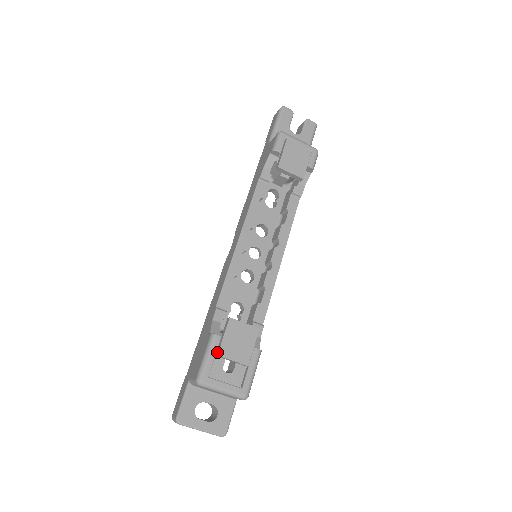
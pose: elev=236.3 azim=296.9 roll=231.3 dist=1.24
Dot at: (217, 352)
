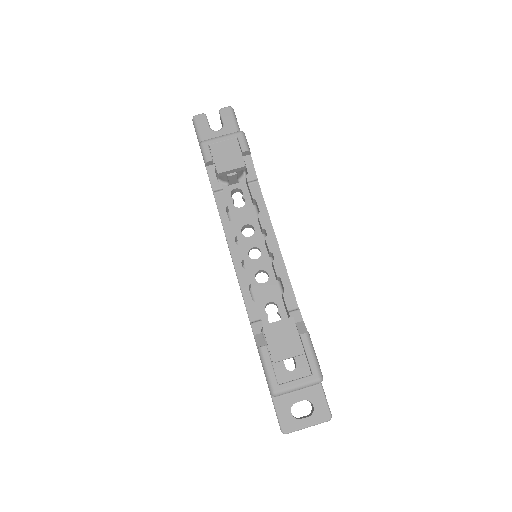
Dot at: (271, 360)
